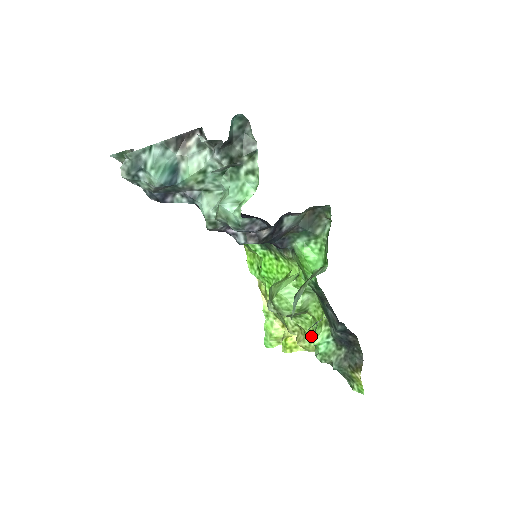
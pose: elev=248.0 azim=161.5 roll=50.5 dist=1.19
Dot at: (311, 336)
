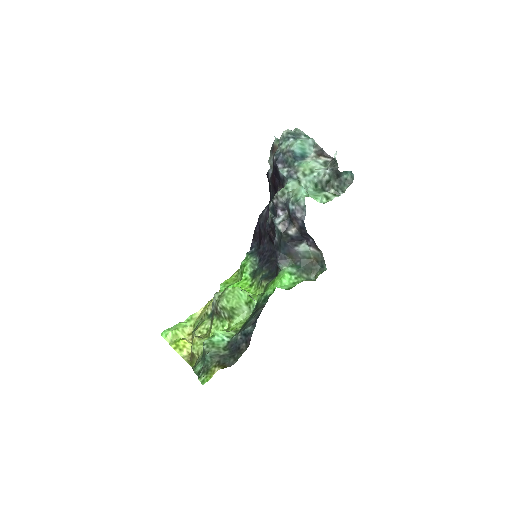
Dot at: occluded
